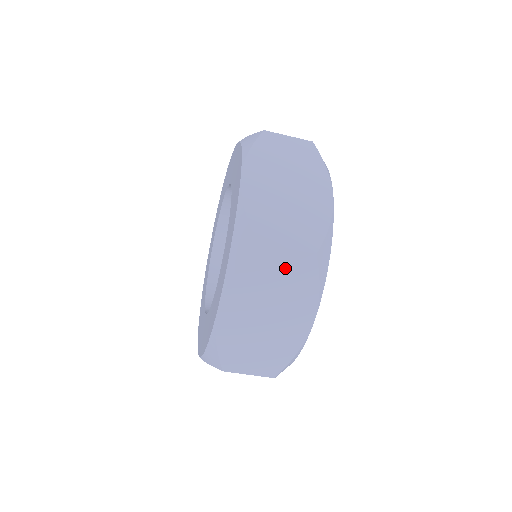
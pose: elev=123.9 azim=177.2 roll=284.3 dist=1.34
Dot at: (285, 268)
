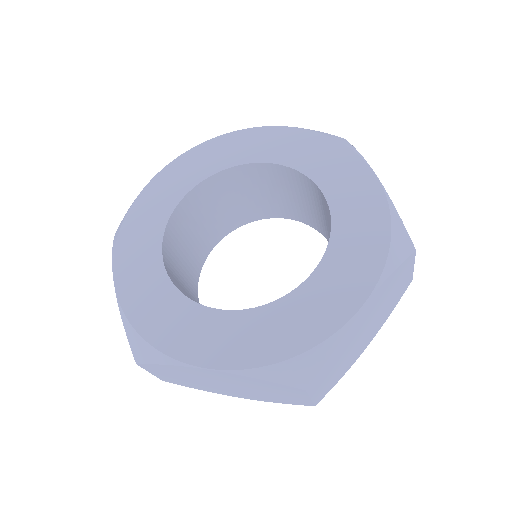
Dot at: (288, 396)
